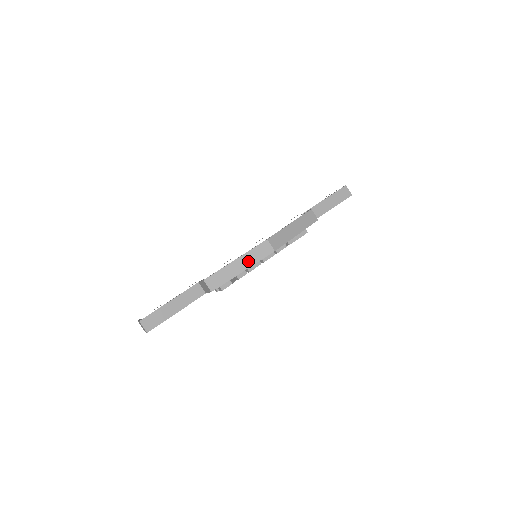
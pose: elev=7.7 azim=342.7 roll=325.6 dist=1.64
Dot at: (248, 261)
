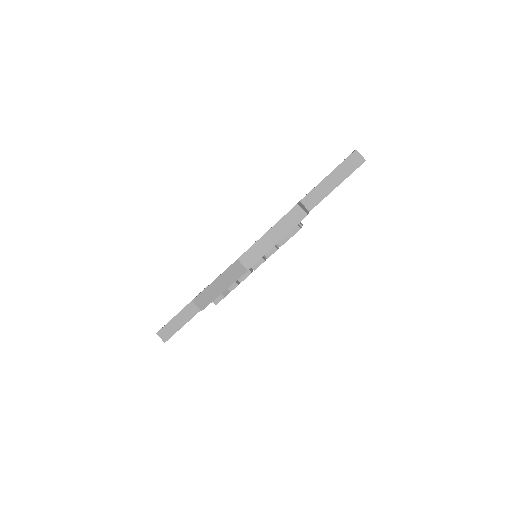
Dot at: (225, 282)
